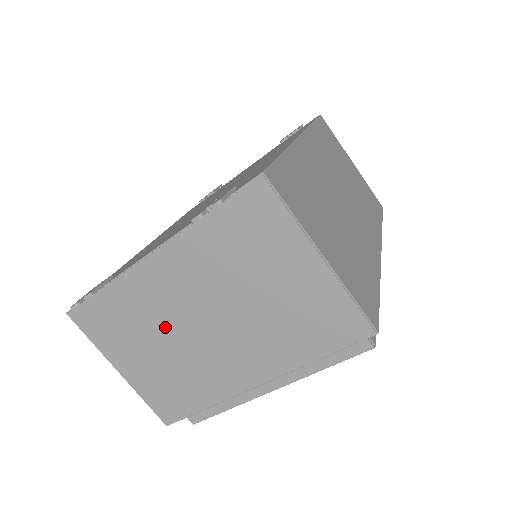
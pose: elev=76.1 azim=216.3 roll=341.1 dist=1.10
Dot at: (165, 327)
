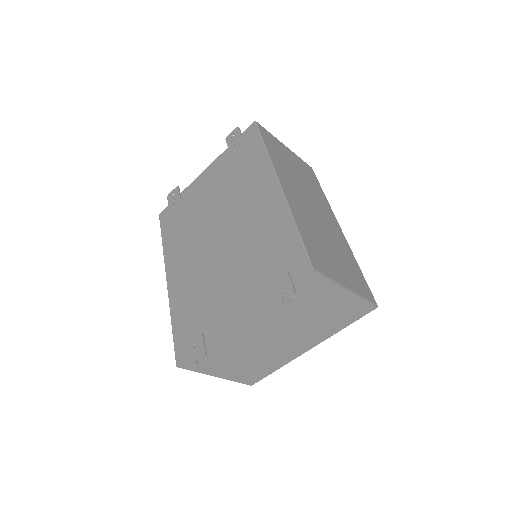
Dot at: (250, 348)
